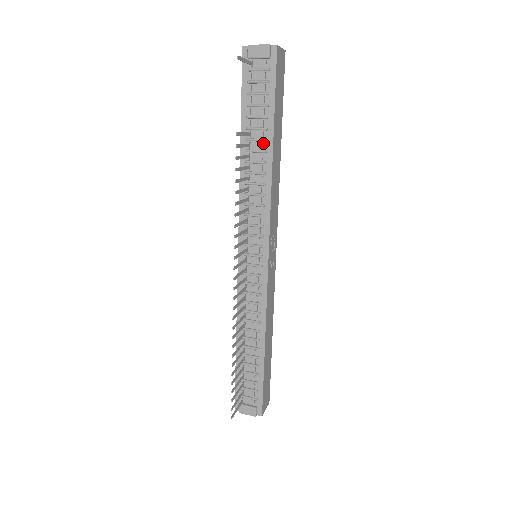
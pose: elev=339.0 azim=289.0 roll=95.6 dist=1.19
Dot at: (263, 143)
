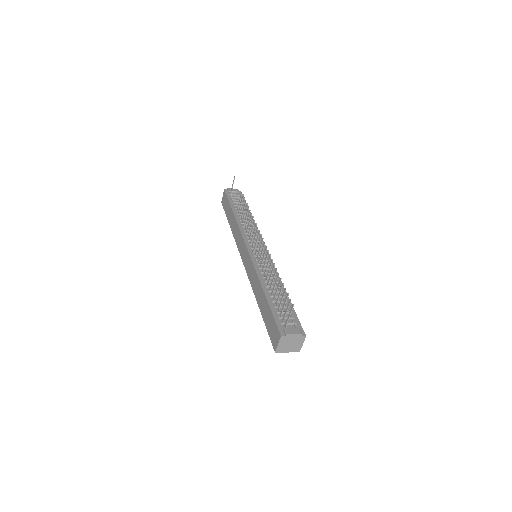
Dot at: occluded
